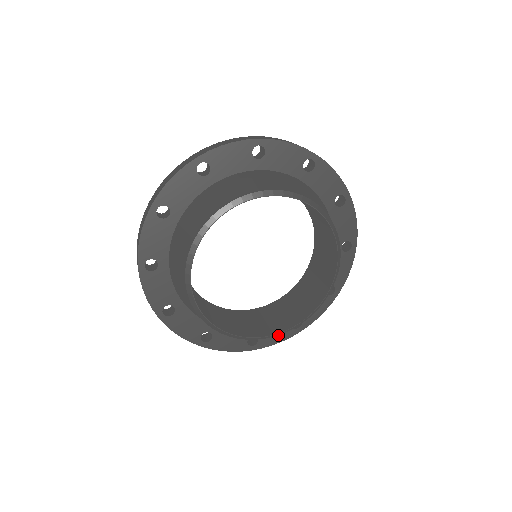
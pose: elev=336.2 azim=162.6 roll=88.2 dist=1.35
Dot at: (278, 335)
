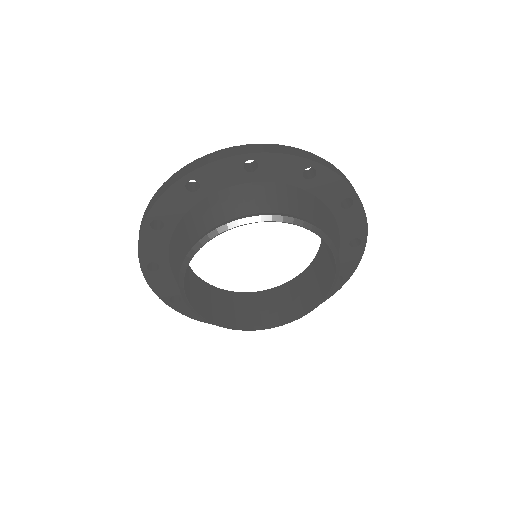
Dot at: occluded
